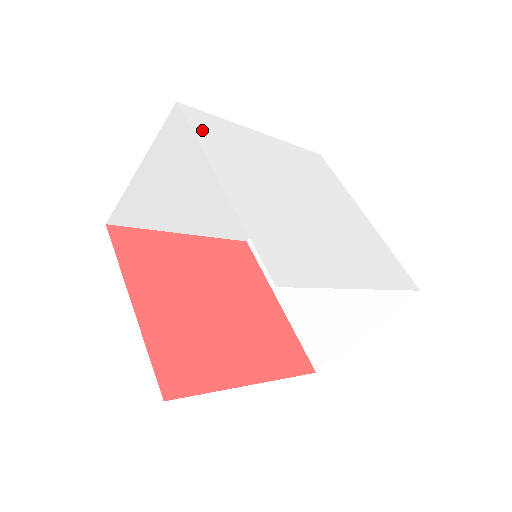
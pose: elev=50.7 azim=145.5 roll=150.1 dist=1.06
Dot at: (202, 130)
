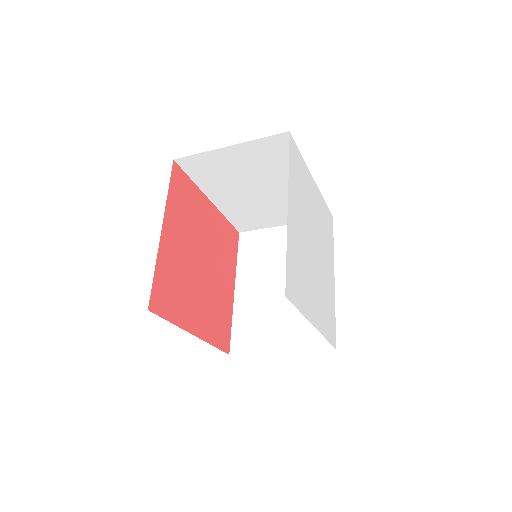
Dot at: (297, 297)
